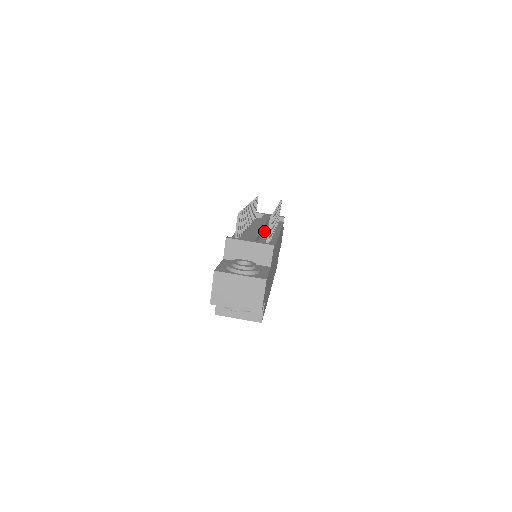
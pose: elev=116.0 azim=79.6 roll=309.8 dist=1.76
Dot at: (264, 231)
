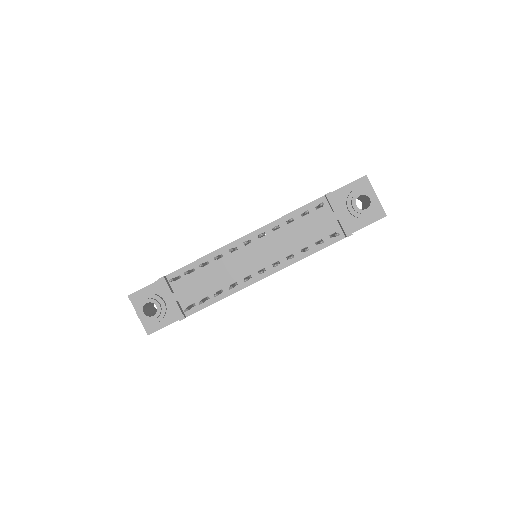
Dot at: (256, 262)
